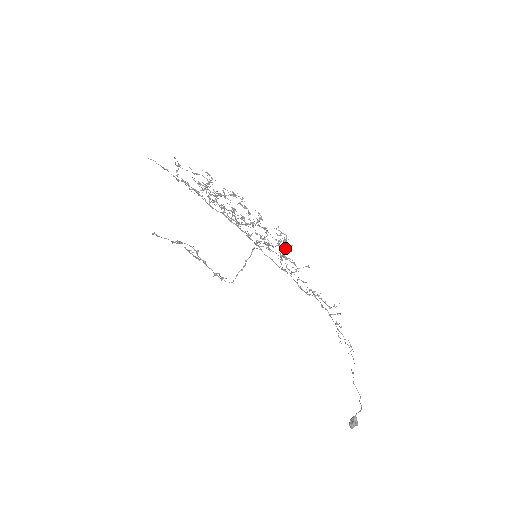
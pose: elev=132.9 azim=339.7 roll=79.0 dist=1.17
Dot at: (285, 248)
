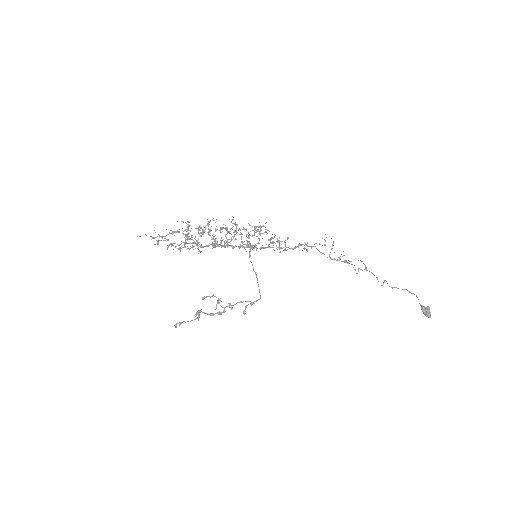
Dot at: (266, 232)
